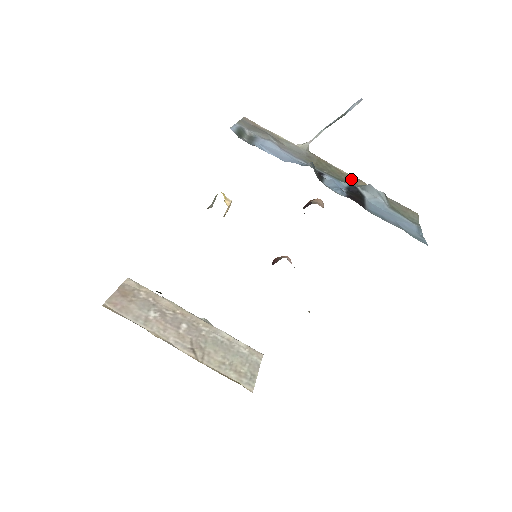
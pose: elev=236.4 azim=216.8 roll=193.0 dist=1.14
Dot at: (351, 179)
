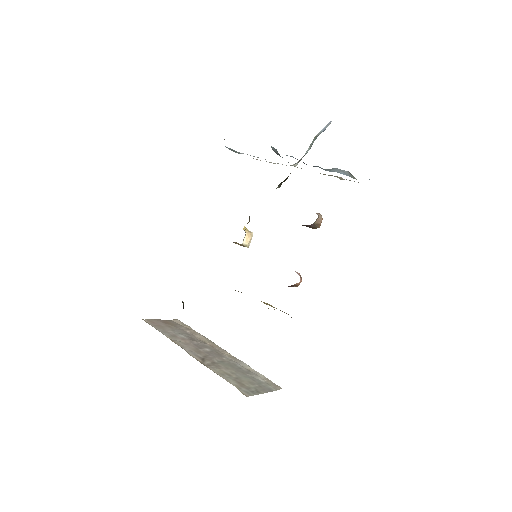
Dot at: occluded
